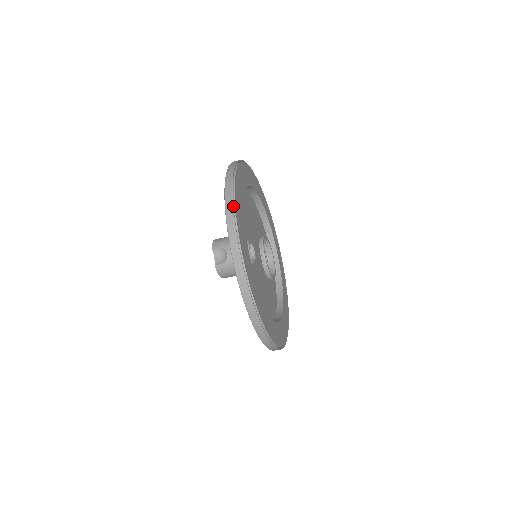
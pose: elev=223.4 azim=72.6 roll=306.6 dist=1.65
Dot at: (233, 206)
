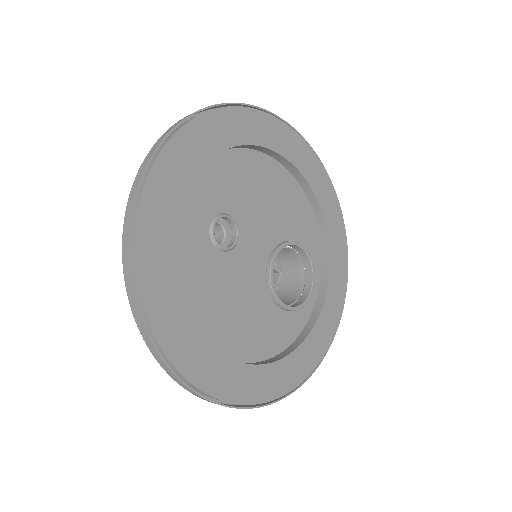
Dot at: (172, 129)
